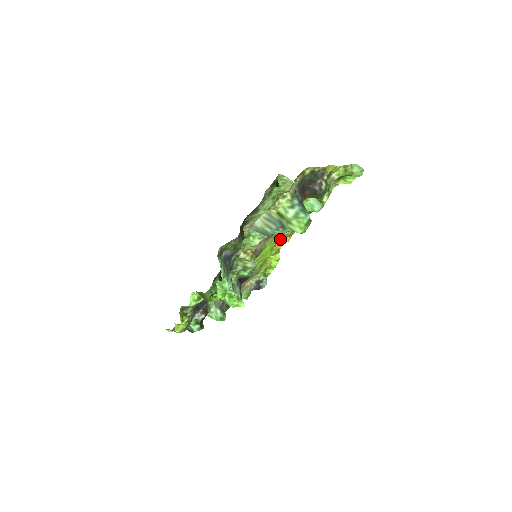
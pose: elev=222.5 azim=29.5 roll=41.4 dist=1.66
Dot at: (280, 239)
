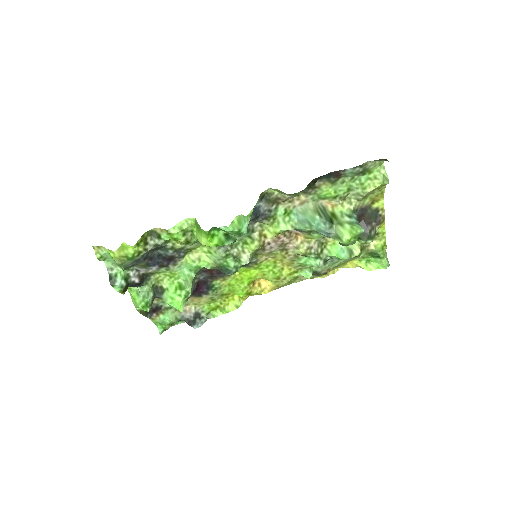
Dot at: (272, 274)
